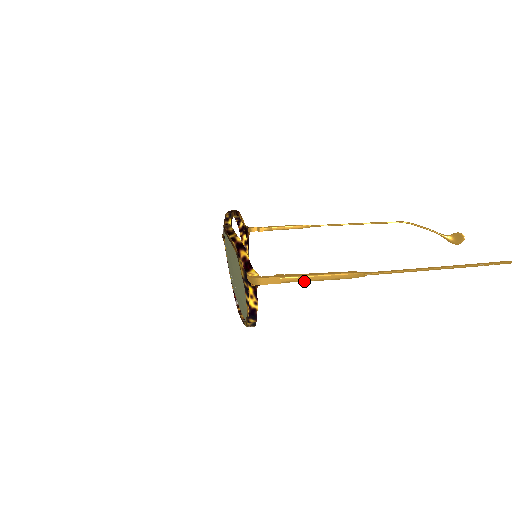
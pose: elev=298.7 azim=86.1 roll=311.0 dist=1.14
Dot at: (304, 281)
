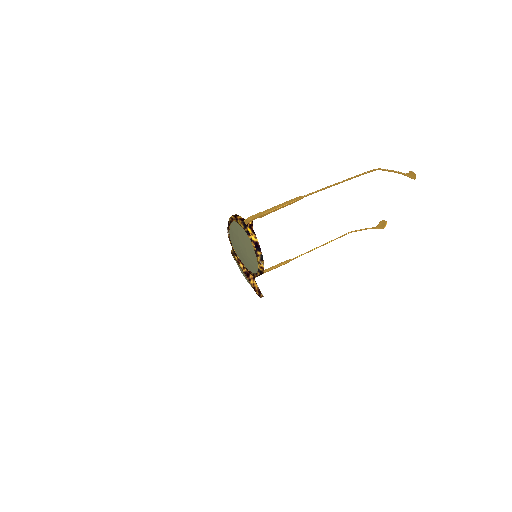
Dot at: (274, 210)
